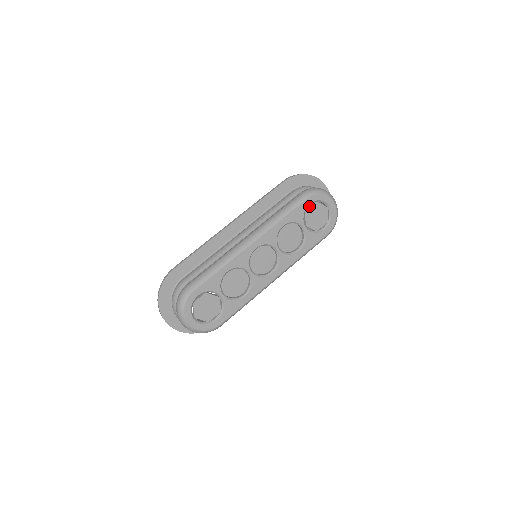
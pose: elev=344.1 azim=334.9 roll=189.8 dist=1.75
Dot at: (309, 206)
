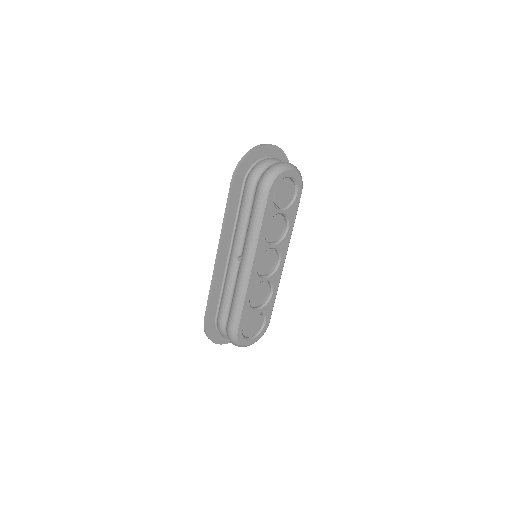
Dot at: (273, 194)
